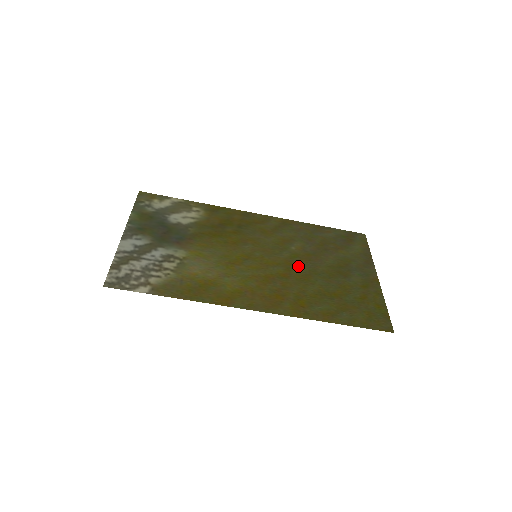
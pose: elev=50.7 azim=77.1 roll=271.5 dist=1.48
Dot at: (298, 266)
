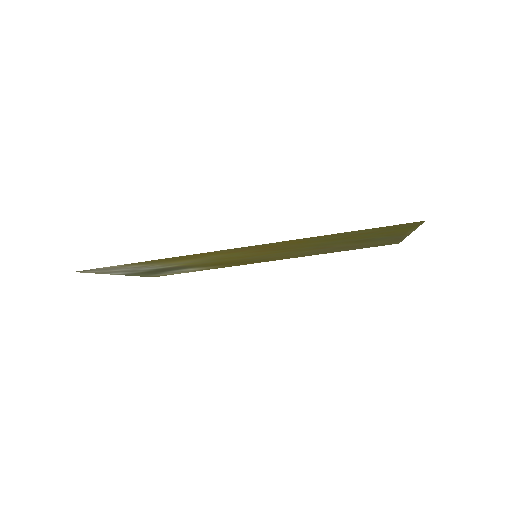
Dot at: (305, 248)
